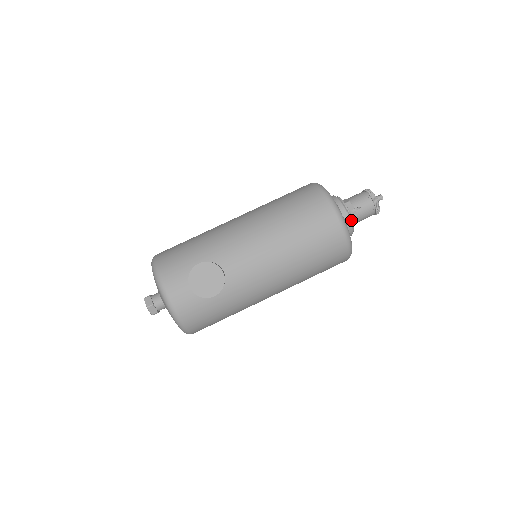
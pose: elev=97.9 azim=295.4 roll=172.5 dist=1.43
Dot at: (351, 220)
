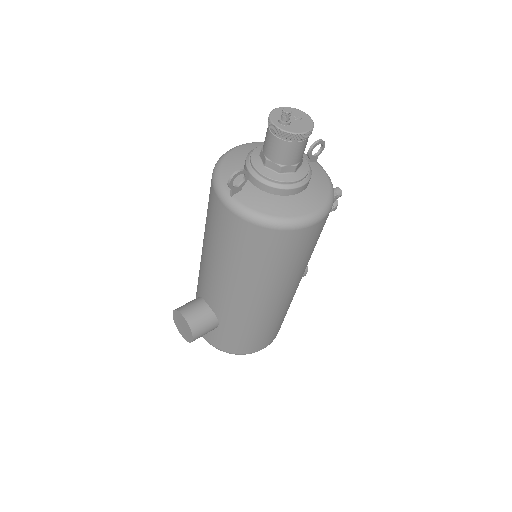
Dot at: (265, 180)
